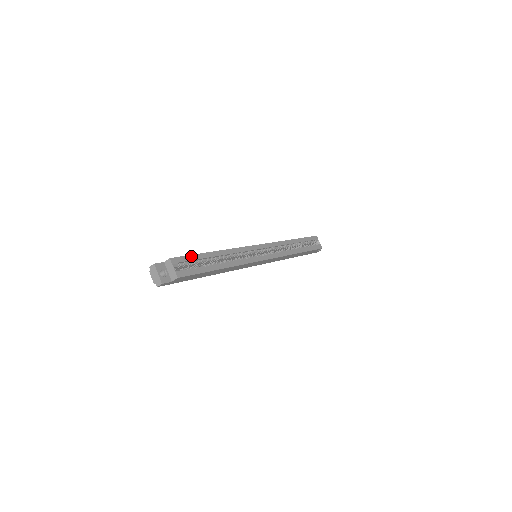
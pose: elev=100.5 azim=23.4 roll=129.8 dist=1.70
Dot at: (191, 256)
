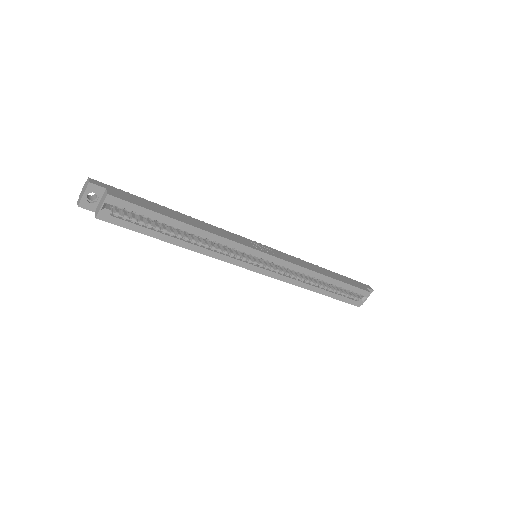
Dot at: (144, 209)
